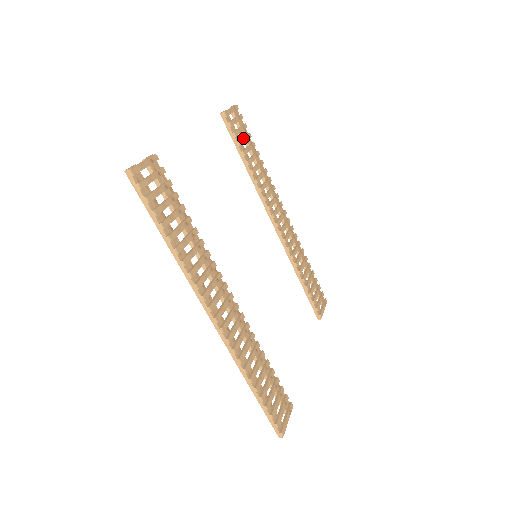
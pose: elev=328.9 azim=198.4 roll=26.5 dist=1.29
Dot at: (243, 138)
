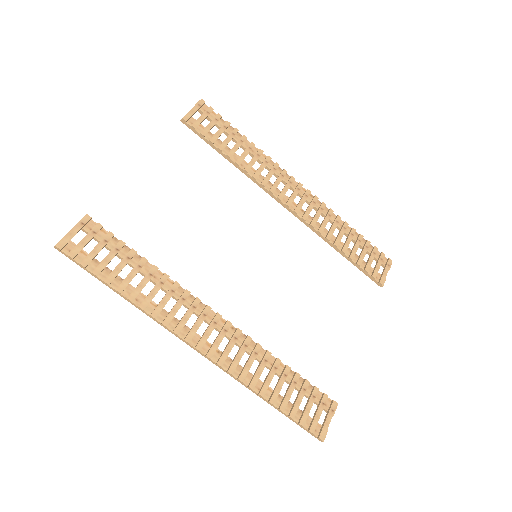
Dot at: (216, 132)
